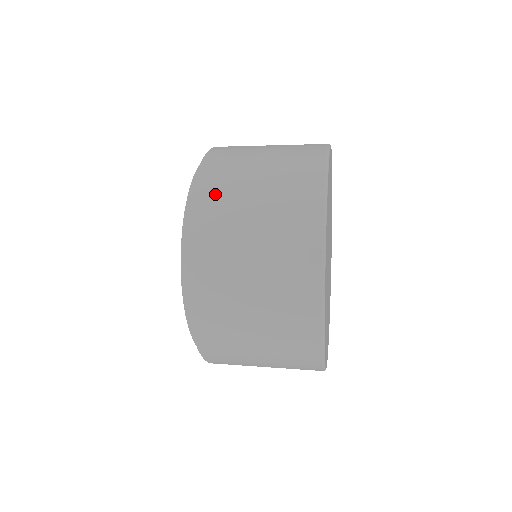
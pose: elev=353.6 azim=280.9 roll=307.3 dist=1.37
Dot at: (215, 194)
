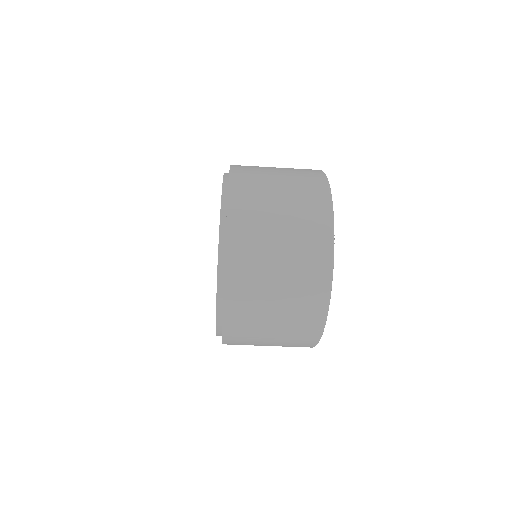
Dot at: (247, 219)
